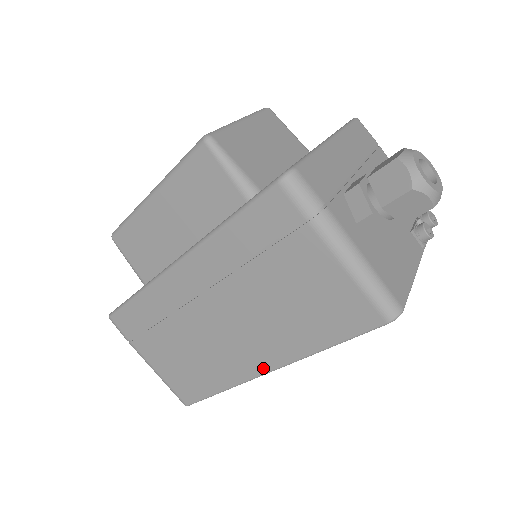
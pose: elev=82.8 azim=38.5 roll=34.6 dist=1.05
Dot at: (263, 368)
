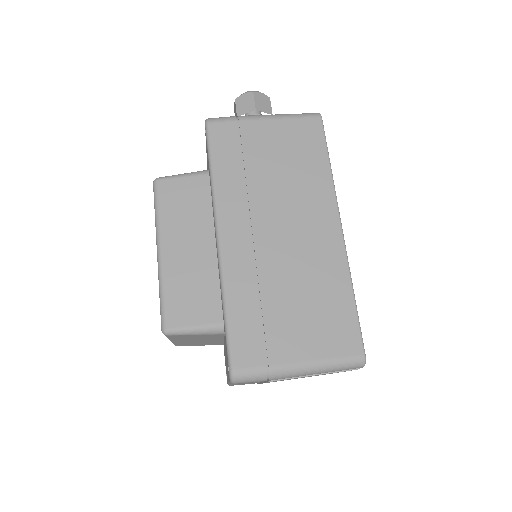
Dot at: (335, 226)
